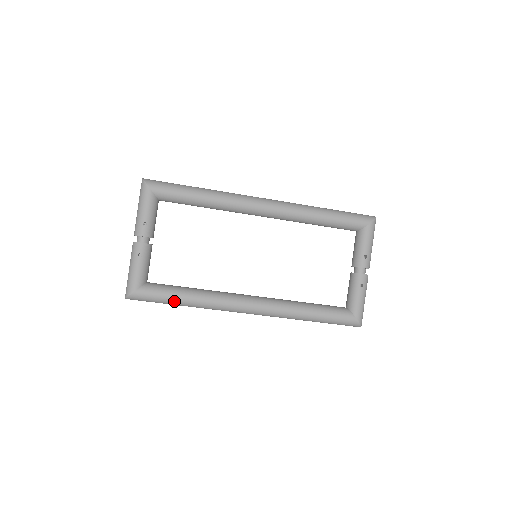
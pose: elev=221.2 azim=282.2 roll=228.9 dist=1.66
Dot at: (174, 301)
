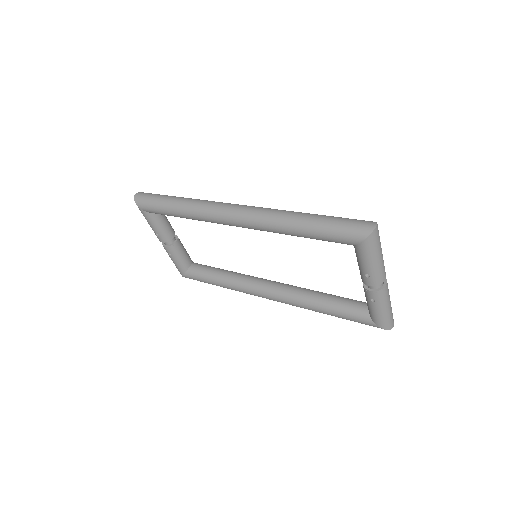
Dot at: occluded
